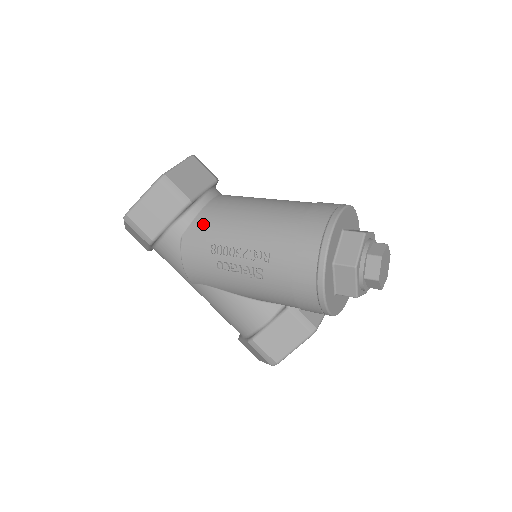
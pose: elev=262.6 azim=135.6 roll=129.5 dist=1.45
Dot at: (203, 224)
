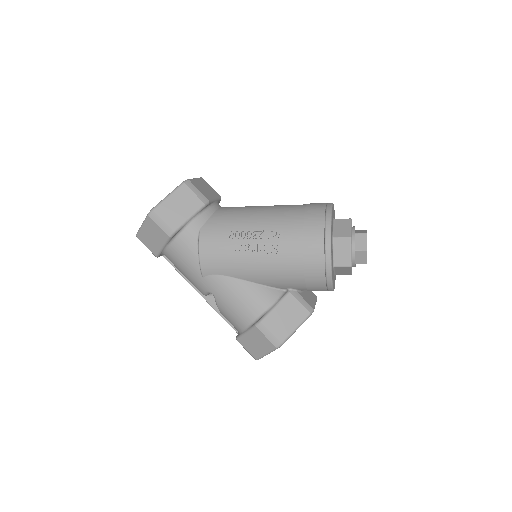
Dot at: (220, 219)
